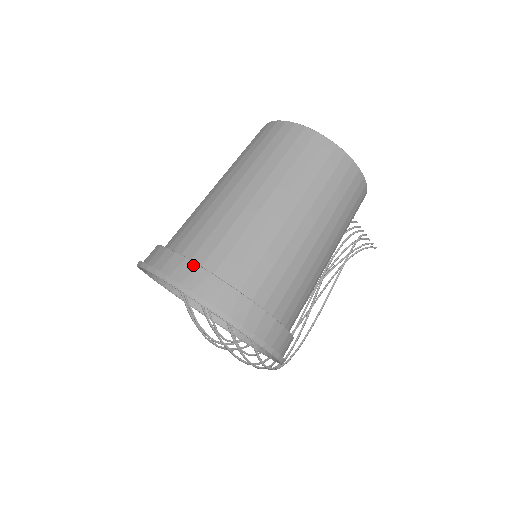
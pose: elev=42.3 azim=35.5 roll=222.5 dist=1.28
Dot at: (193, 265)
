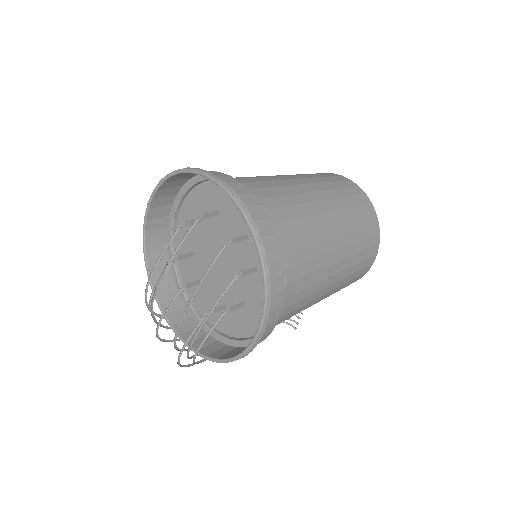
Dot at: (267, 216)
